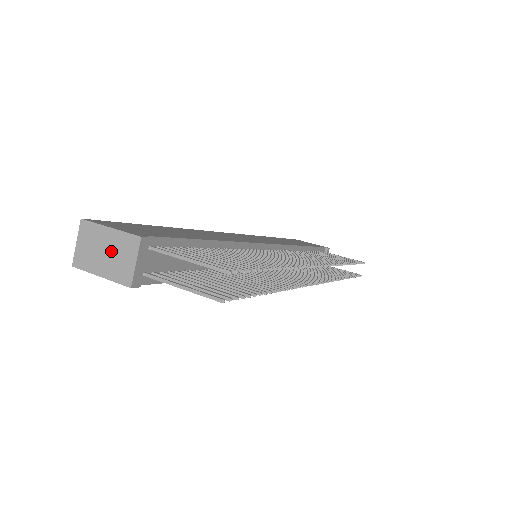
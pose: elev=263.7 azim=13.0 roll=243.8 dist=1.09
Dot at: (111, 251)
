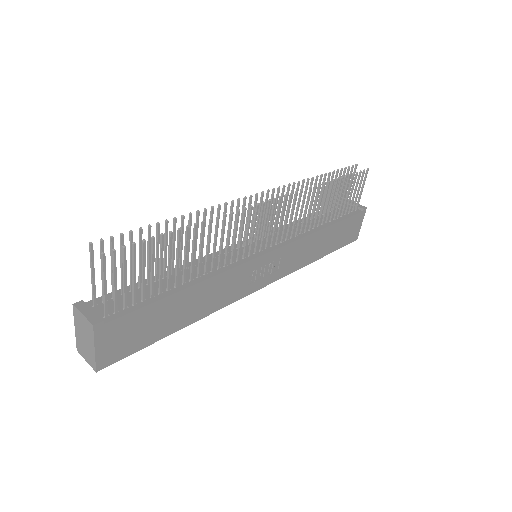
Dot at: (83, 333)
